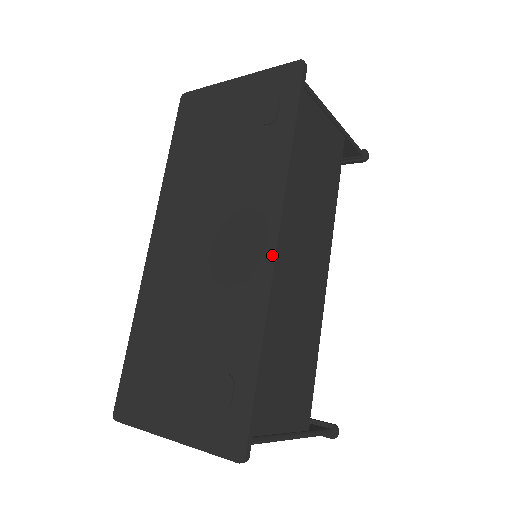
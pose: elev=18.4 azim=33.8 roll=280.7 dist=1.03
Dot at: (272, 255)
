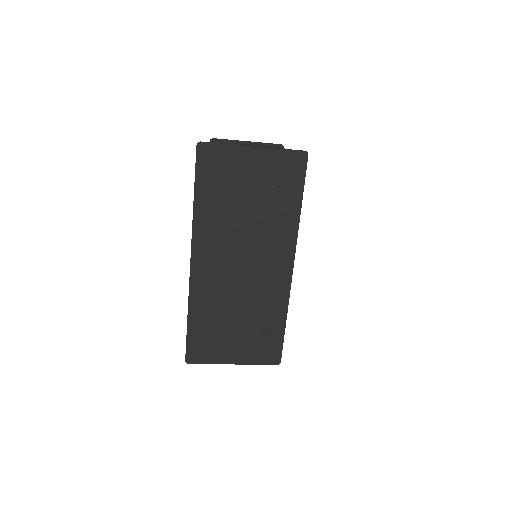
Dot at: (291, 274)
